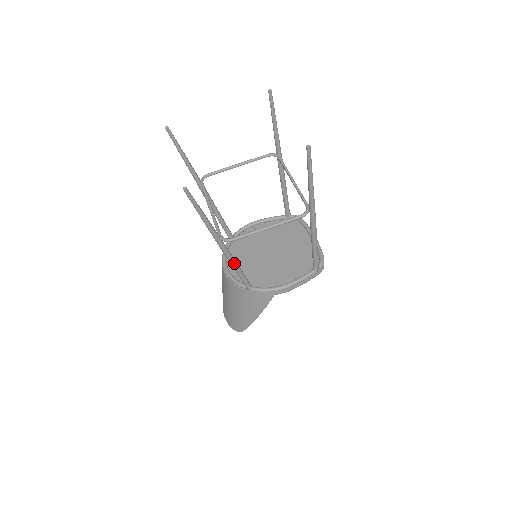
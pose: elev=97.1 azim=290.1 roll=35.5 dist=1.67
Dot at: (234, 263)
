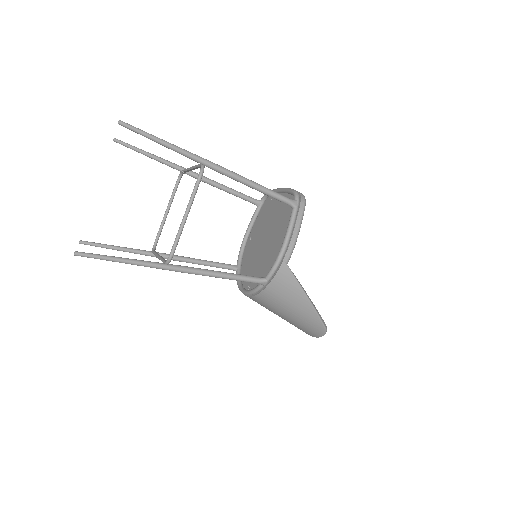
Dot at: (211, 273)
